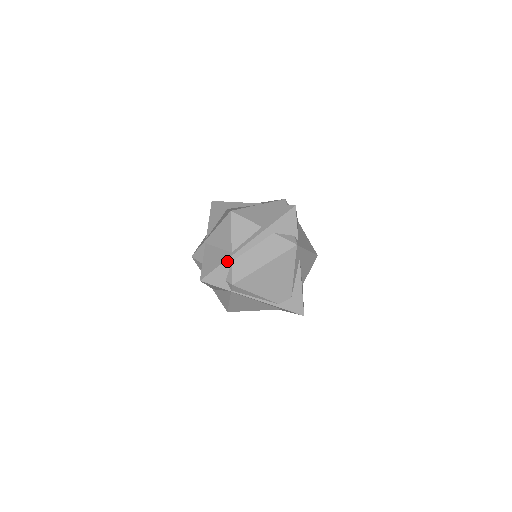
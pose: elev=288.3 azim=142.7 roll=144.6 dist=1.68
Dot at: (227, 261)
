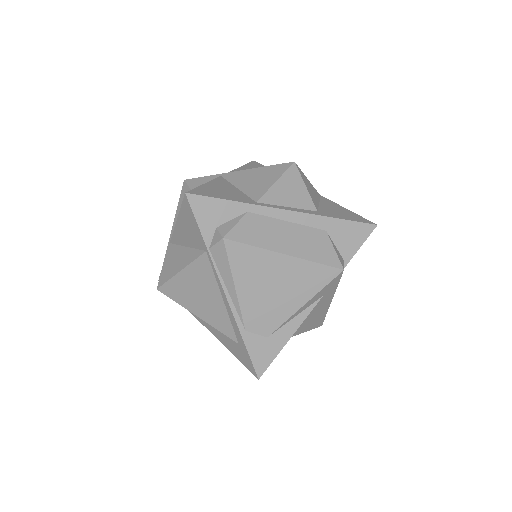
Dot at: (243, 205)
